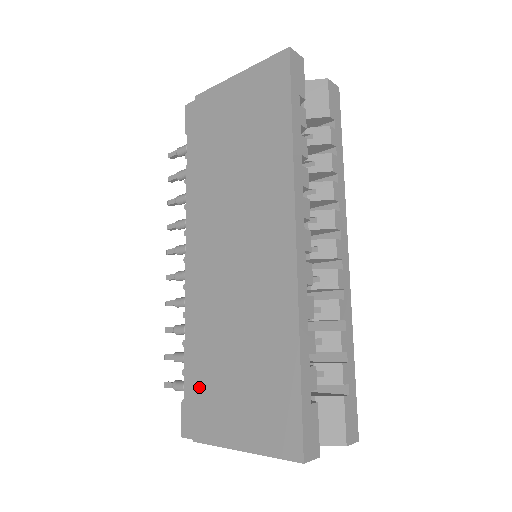
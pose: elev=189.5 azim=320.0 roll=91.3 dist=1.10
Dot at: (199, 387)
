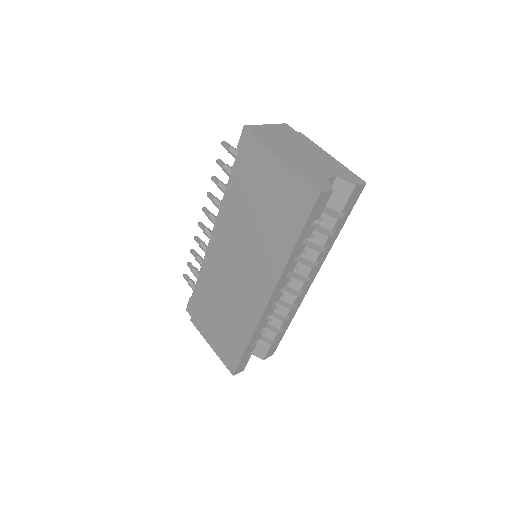
Dot at: (199, 304)
